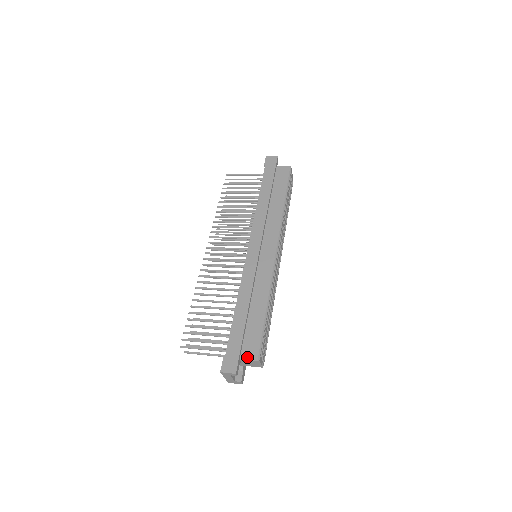
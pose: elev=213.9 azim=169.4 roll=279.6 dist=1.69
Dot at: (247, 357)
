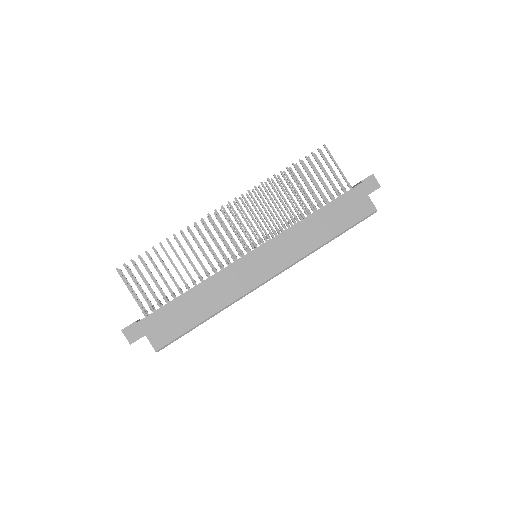
Dot at: (152, 340)
